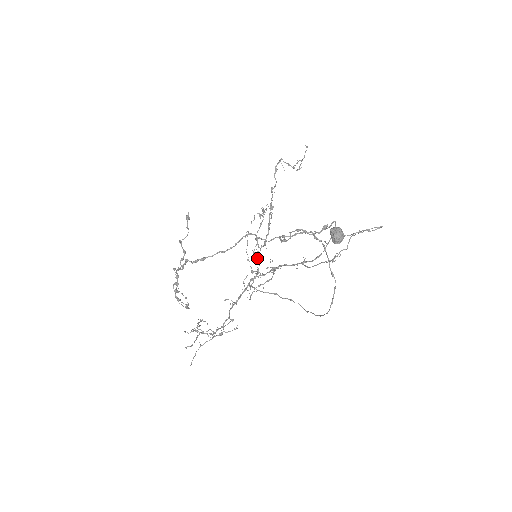
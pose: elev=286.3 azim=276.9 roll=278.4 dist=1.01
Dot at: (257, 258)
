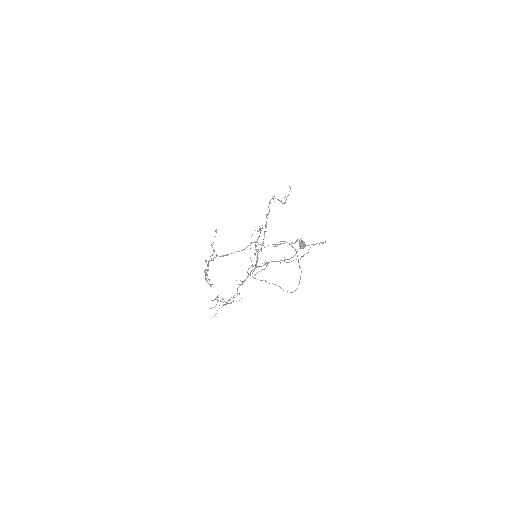
Dot at: (256, 257)
